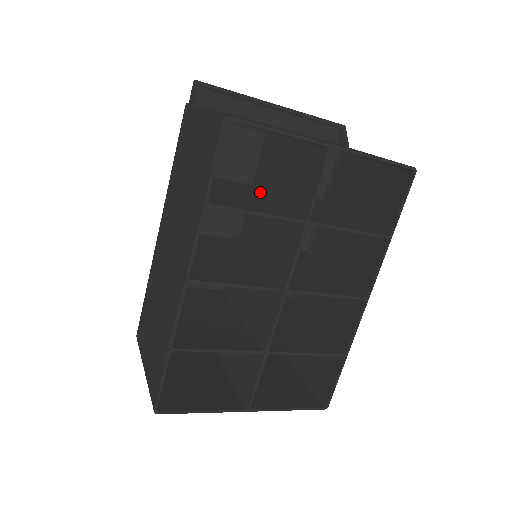
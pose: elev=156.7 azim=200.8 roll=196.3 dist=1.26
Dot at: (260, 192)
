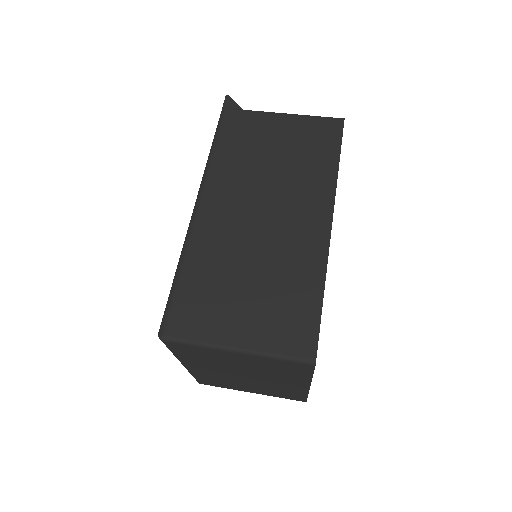
Dot at: occluded
